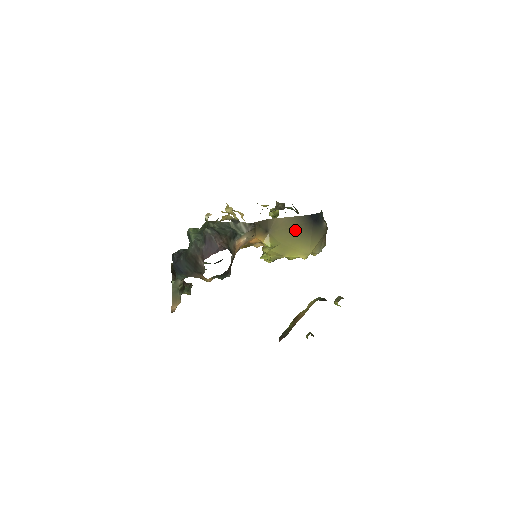
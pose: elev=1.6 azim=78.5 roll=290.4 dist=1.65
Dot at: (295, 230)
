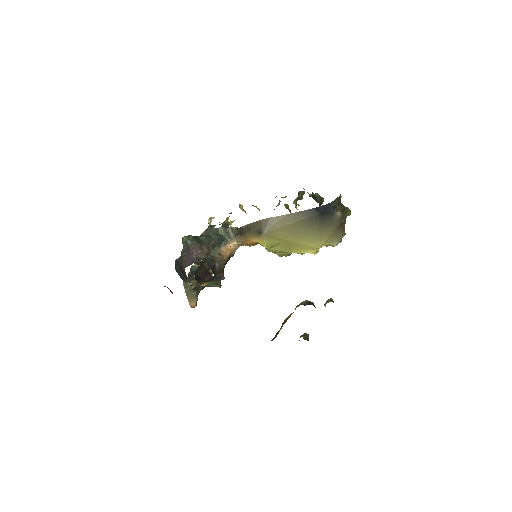
Dot at: (296, 226)
